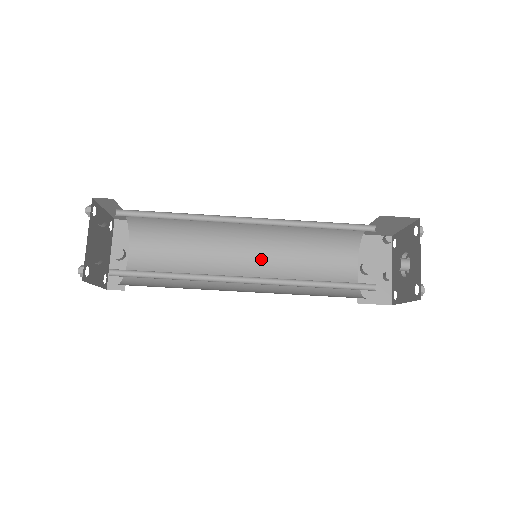
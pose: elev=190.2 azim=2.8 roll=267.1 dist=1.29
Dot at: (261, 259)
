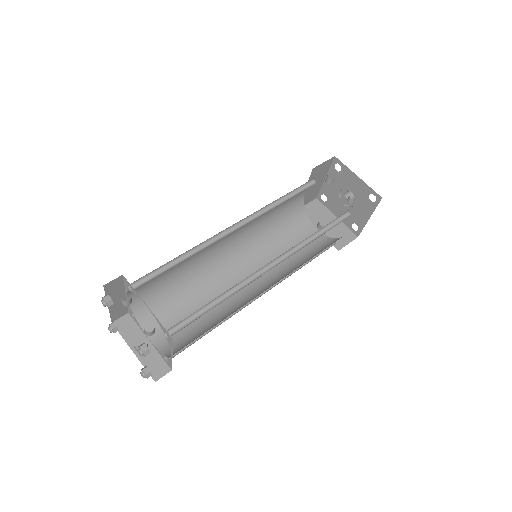
Dot at: (253, 268)
